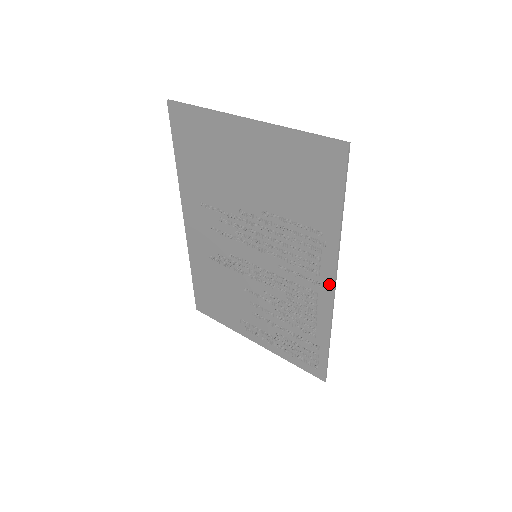
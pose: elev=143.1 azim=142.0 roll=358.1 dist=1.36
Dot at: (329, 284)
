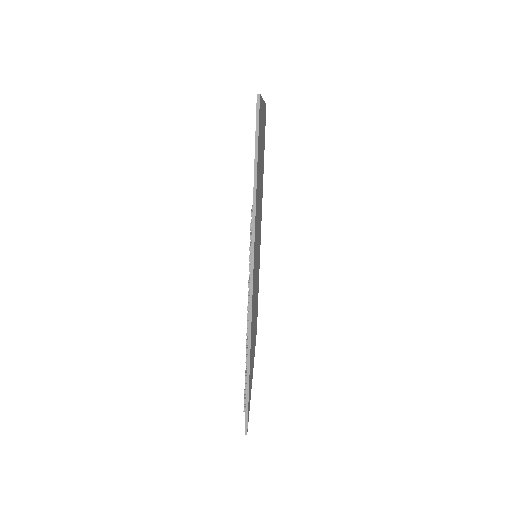
Dot at: (250, 282)
